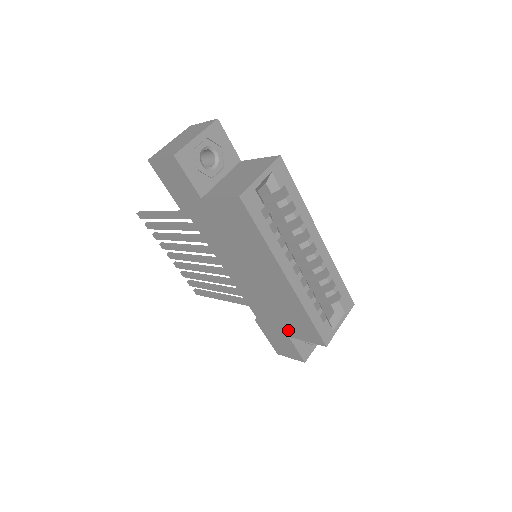
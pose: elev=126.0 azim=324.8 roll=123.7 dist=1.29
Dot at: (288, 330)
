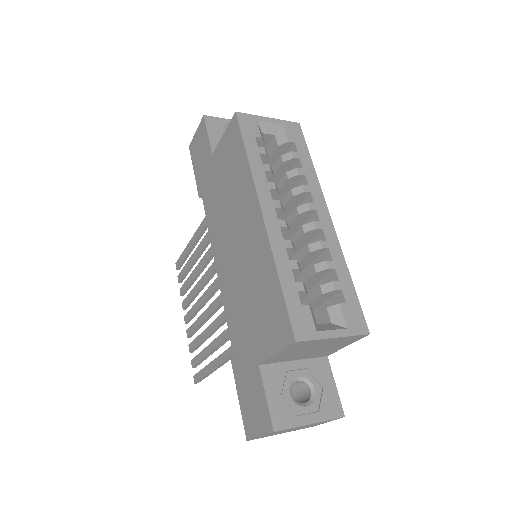
Dot at: (259, 344)
